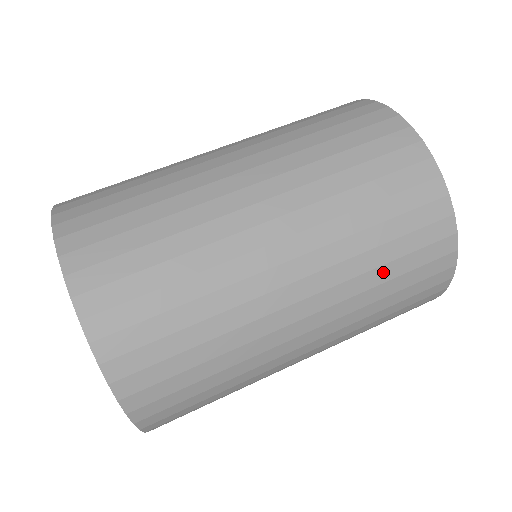
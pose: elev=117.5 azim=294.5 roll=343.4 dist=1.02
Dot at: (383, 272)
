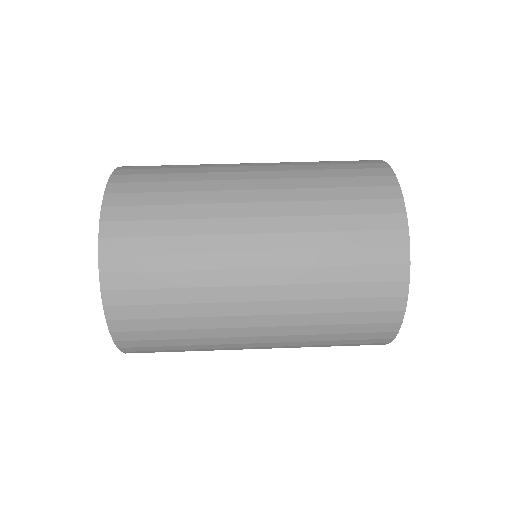
Dot at: (326, 342)
